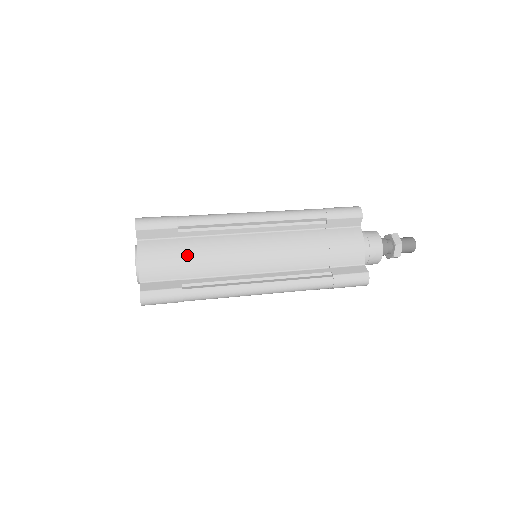
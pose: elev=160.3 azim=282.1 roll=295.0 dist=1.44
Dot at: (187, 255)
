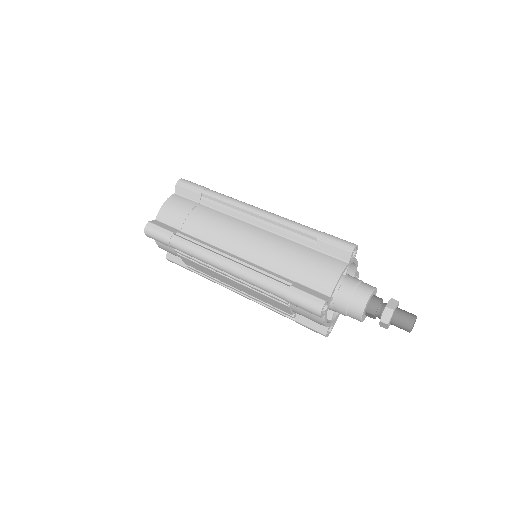
Dot at: (195, 215)
